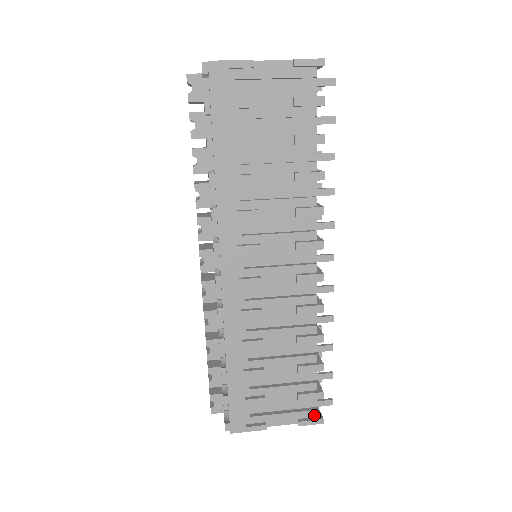
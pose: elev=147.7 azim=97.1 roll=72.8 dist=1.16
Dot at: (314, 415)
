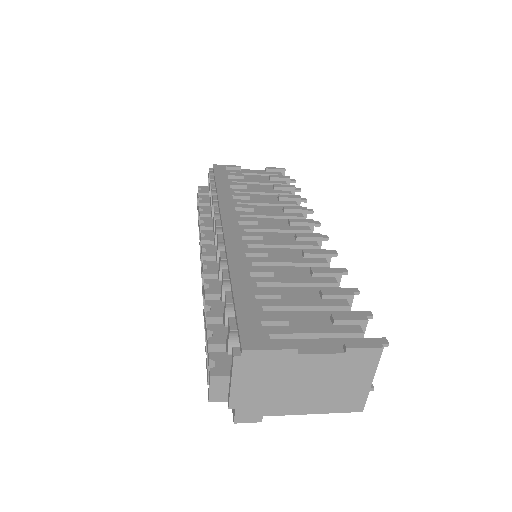
Dot at: occluded
